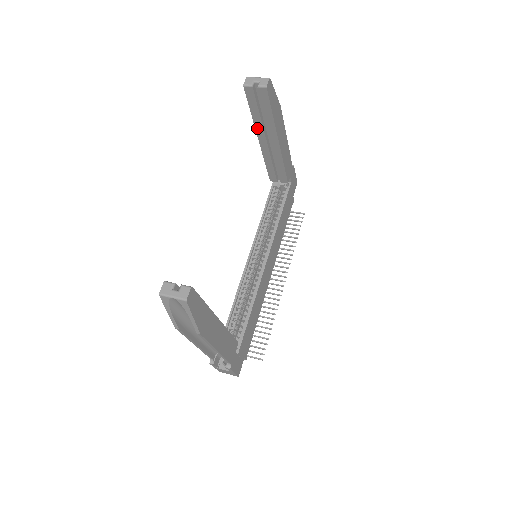
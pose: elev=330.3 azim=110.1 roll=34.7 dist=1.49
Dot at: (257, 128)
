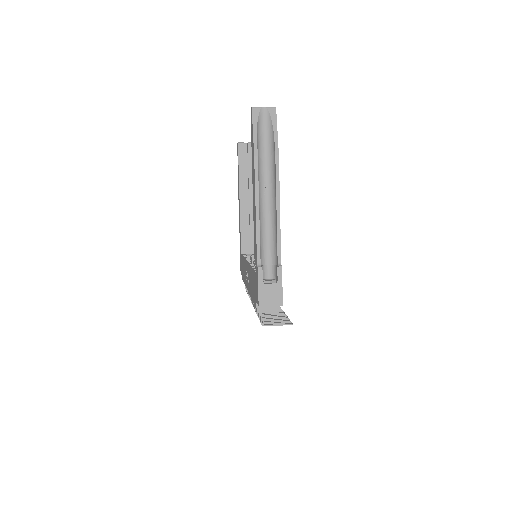
Dot at: (240, 183)
